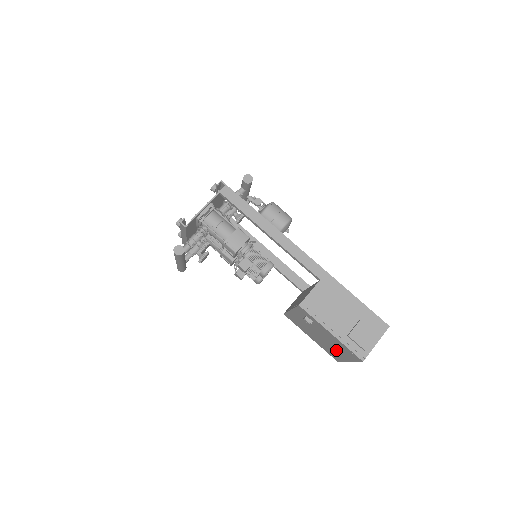
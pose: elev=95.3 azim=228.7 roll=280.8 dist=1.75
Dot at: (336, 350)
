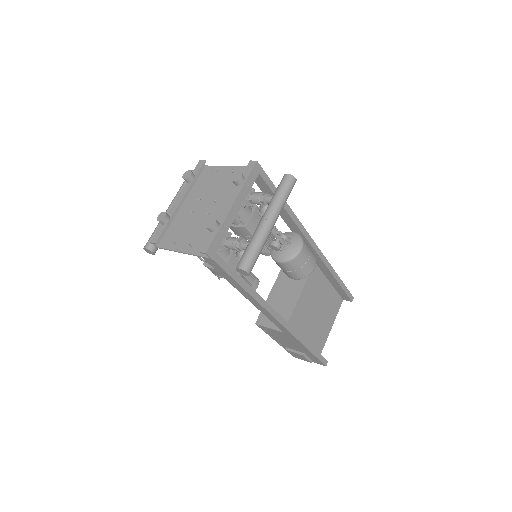
Dot at: occluded
